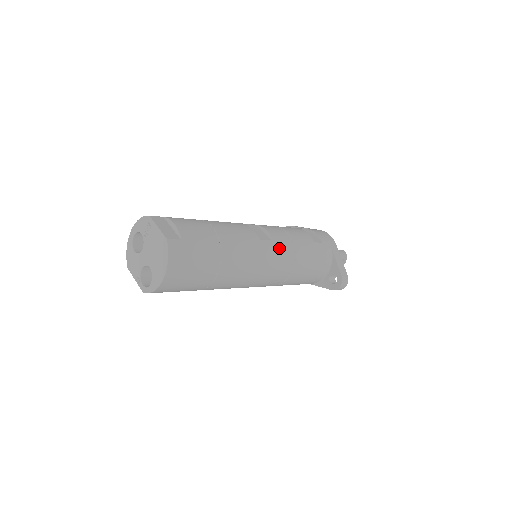
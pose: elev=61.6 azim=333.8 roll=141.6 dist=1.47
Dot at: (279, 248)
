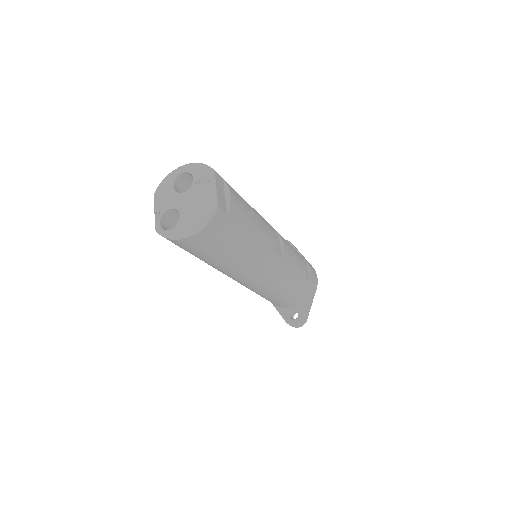
Dot at: (282, 267)
